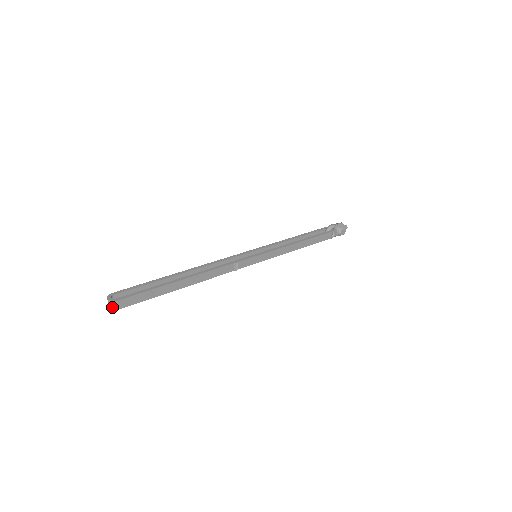
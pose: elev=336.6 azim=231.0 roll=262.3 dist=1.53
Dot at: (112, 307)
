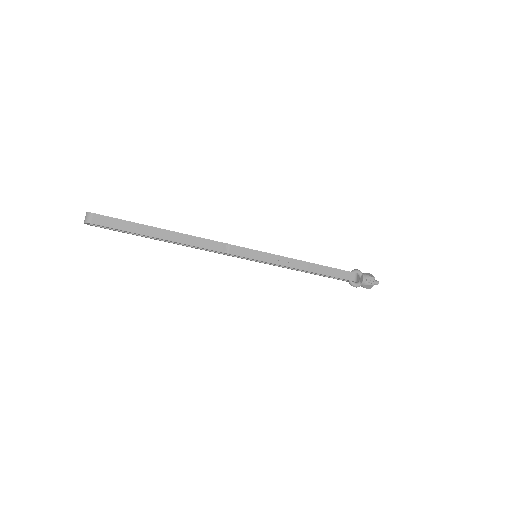
Dot at: (86, 220)
